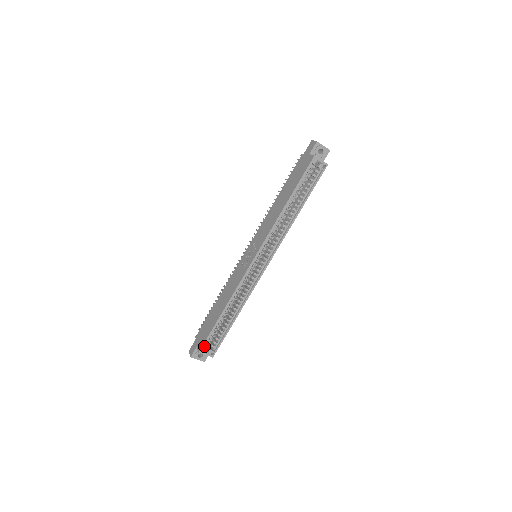
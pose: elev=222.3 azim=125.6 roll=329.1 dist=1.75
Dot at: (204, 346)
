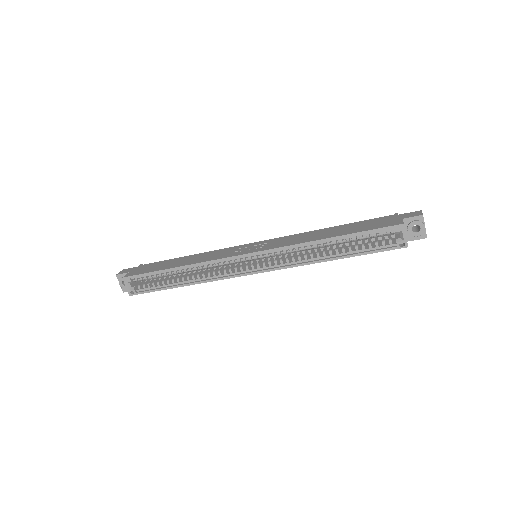
Dot at: (132, 278)
